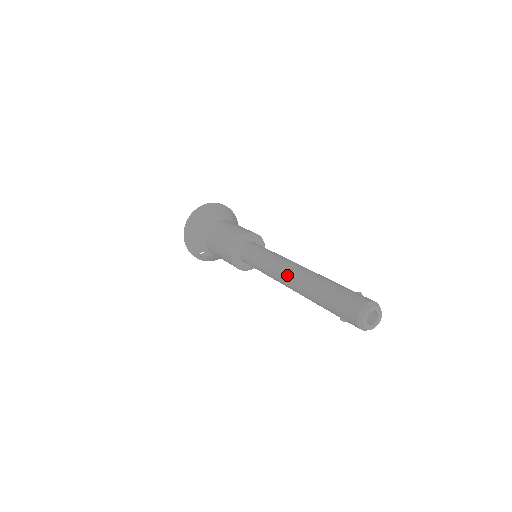
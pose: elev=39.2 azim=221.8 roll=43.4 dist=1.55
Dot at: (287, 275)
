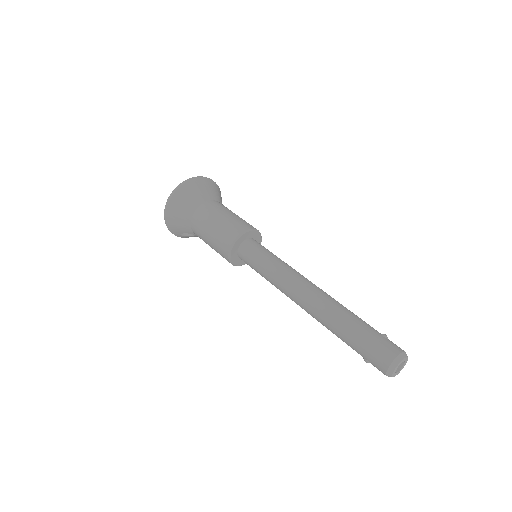
Dot at: (302, 297)
